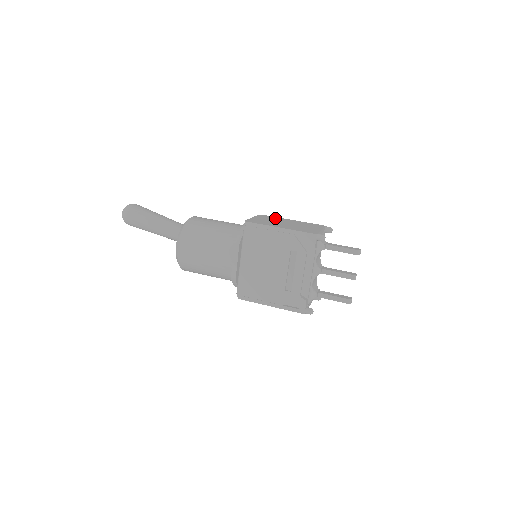
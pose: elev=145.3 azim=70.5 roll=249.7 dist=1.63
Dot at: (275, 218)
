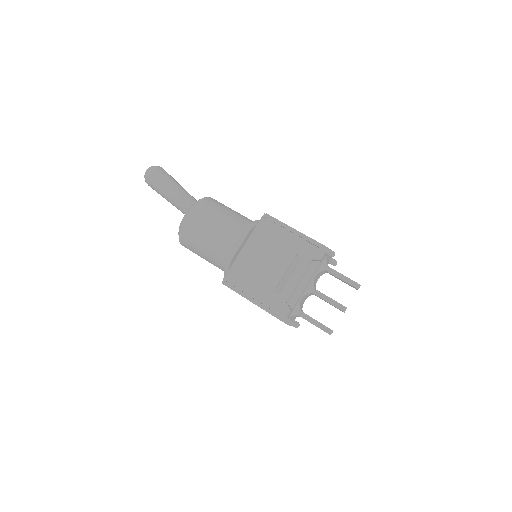
Dot at: occluded
